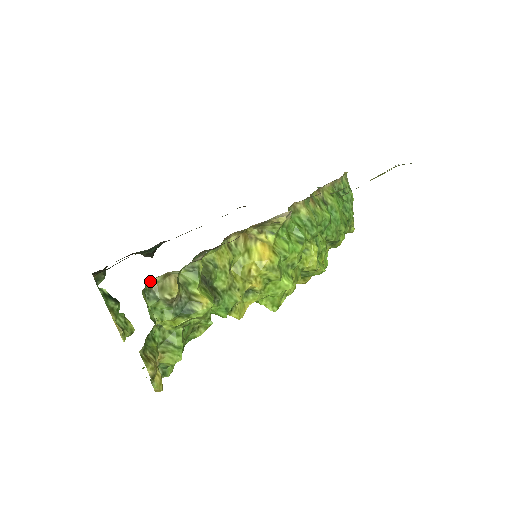
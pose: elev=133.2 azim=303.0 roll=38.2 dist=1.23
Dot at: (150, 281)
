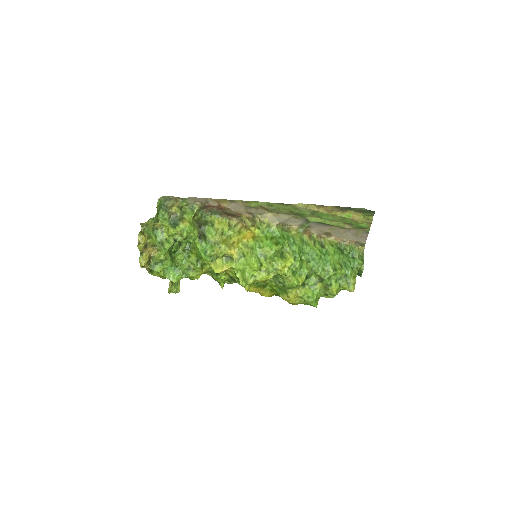
Dot at: (169, 203)
